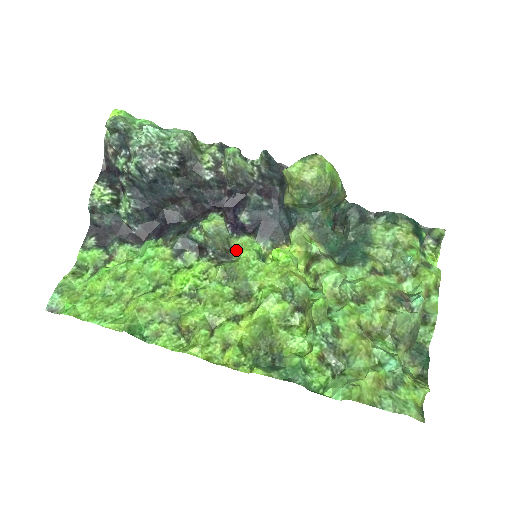
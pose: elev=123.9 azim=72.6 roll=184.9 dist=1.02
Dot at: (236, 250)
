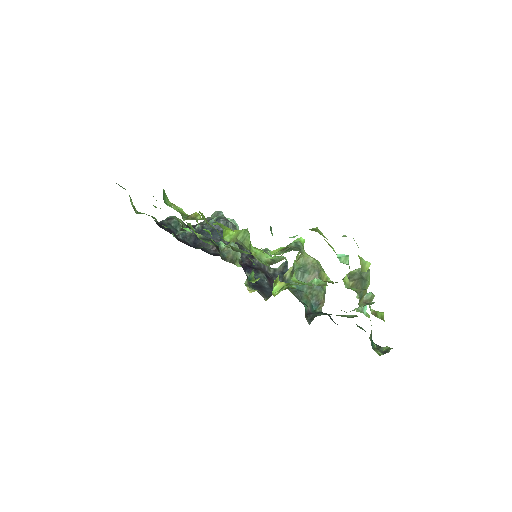
Dot at: occluded
